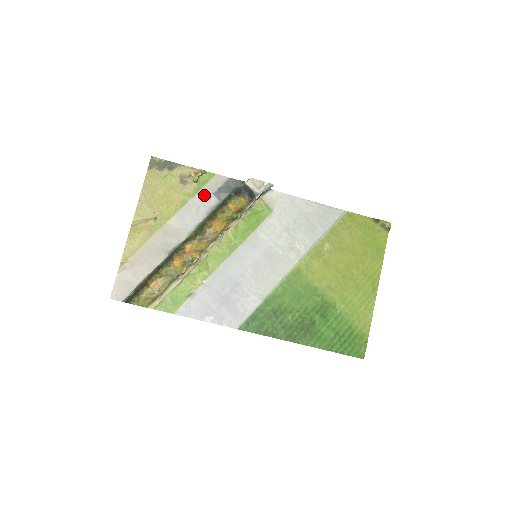
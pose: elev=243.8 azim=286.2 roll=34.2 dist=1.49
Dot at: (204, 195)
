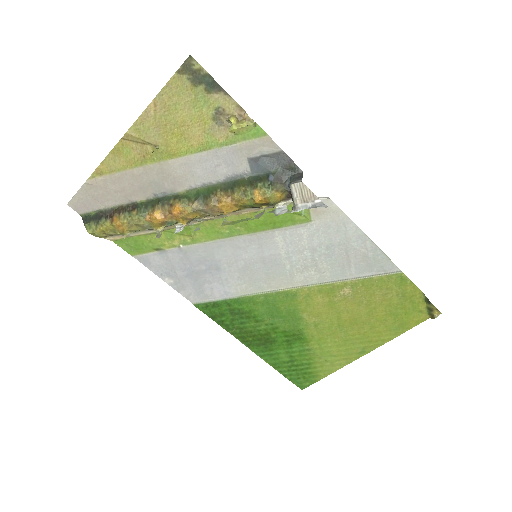
Dot at: (235, 153)
